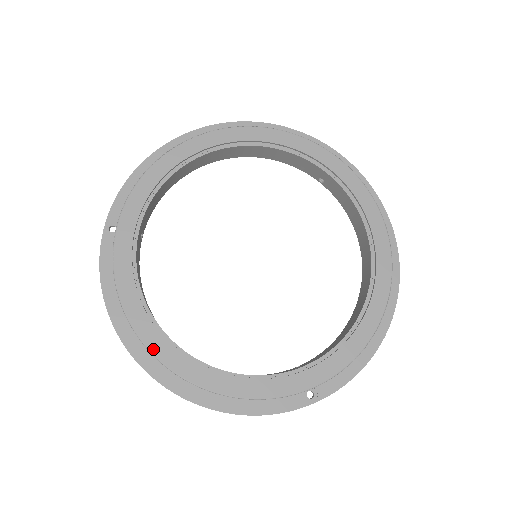
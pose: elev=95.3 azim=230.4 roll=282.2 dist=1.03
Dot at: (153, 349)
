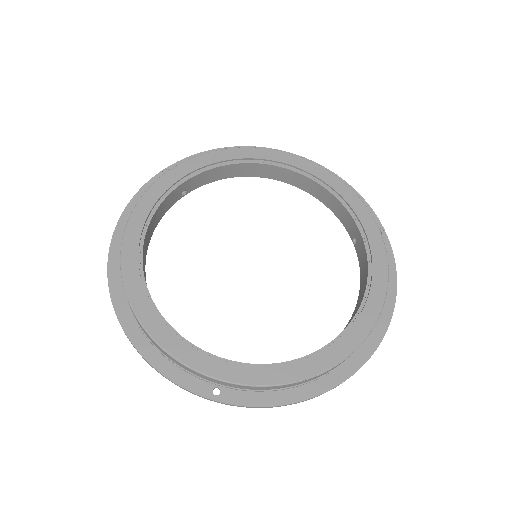
Dot at: (124, 261)
